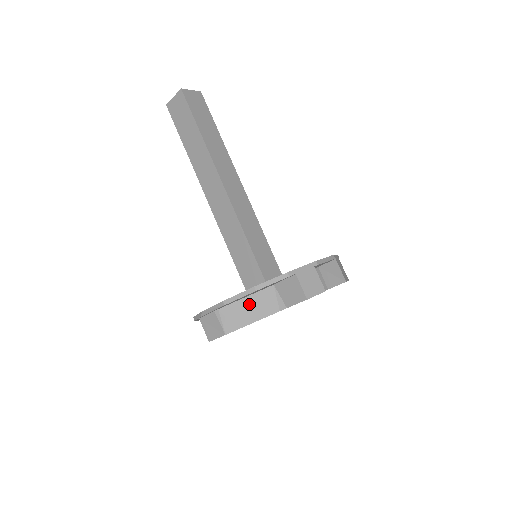
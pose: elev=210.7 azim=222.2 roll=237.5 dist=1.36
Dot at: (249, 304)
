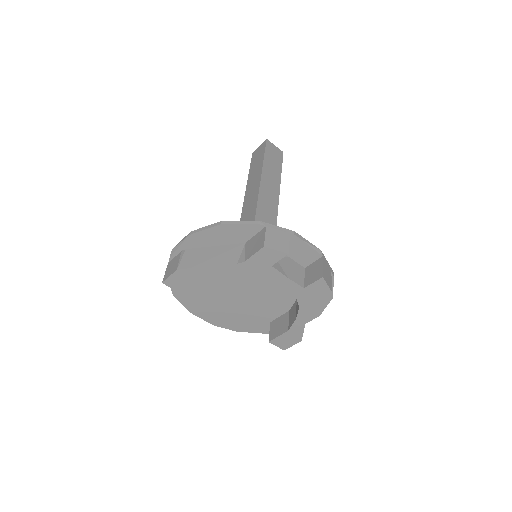
Dot at: (214, 252)
